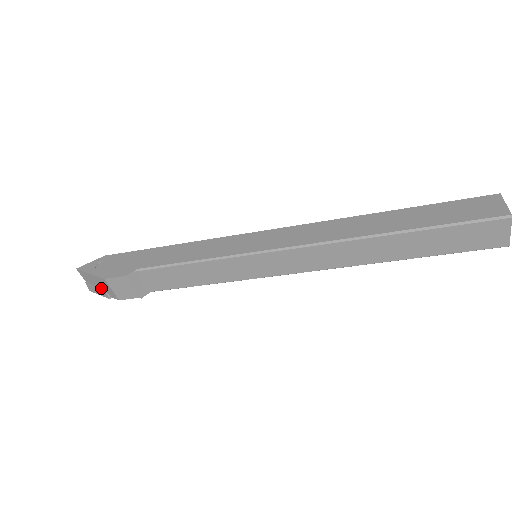
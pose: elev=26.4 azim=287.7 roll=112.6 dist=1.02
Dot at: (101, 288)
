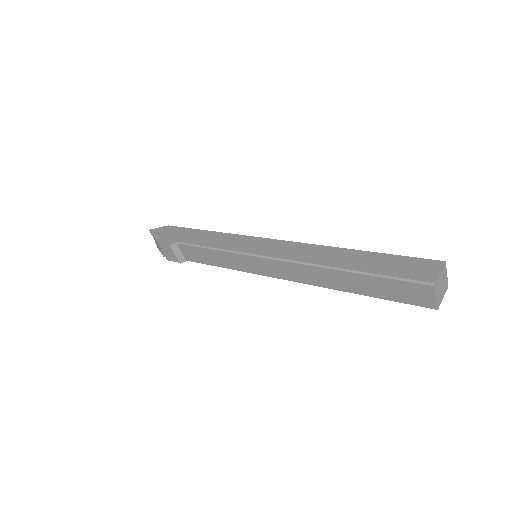
Dot at: occluded
